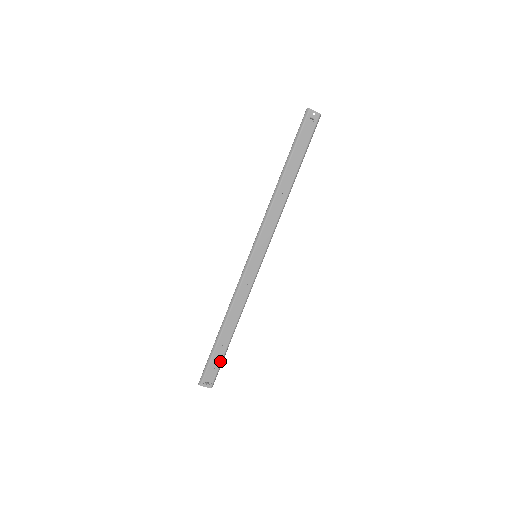
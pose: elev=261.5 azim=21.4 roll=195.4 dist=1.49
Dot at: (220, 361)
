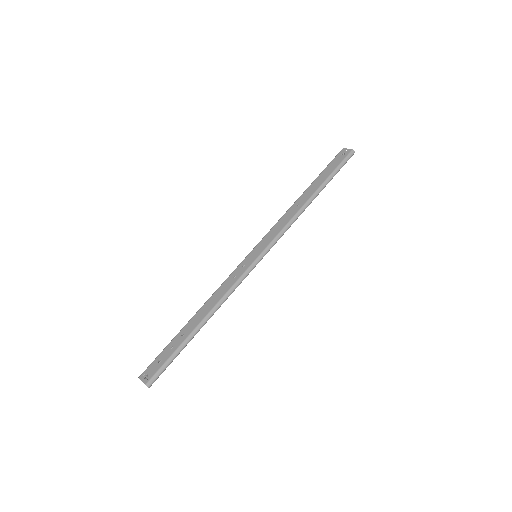
Dot at: (171, 354)
